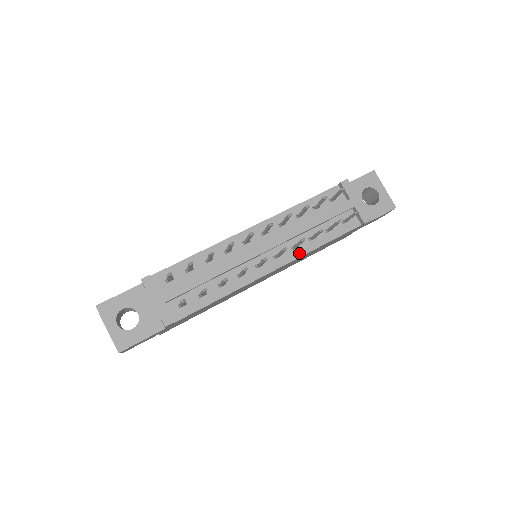
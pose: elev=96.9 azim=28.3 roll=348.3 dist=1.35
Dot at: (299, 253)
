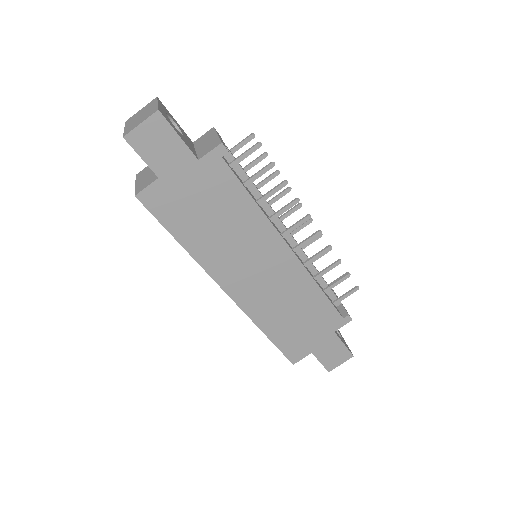
Dot at: occluded
